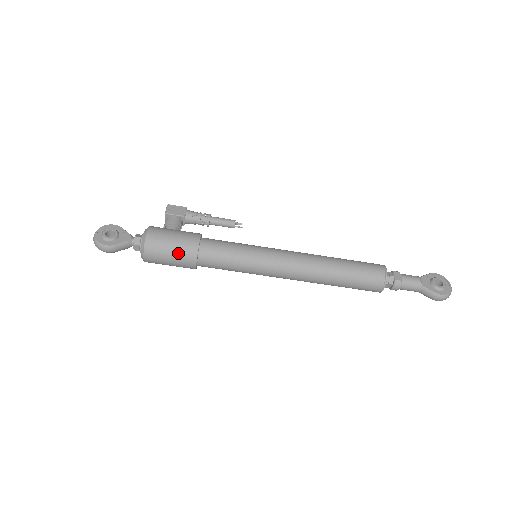
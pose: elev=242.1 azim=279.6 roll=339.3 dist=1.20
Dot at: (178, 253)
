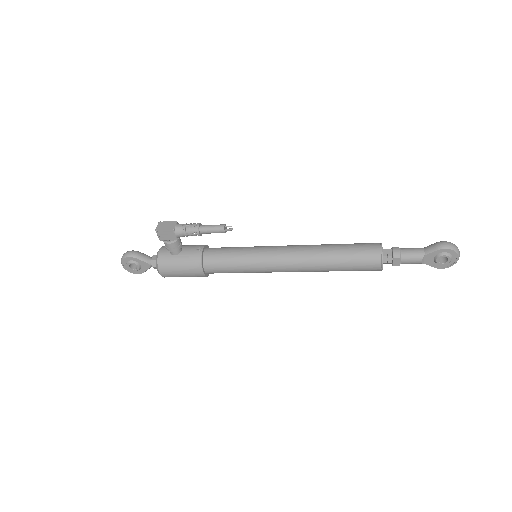
Dot at: occluded
